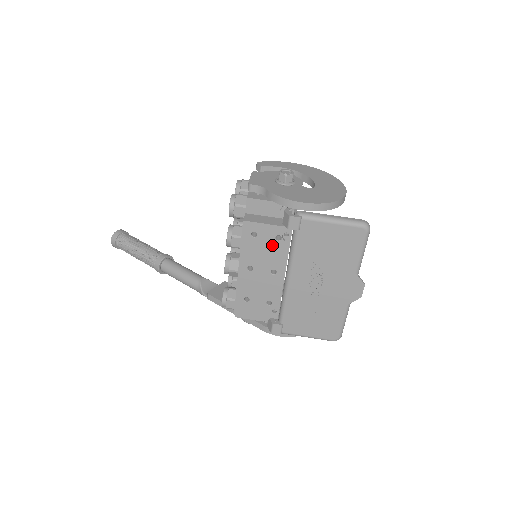
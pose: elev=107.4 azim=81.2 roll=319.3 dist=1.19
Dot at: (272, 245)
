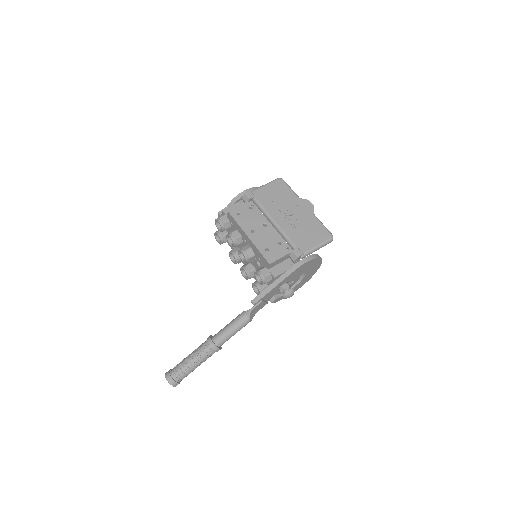
Dot at: (251, 213)
